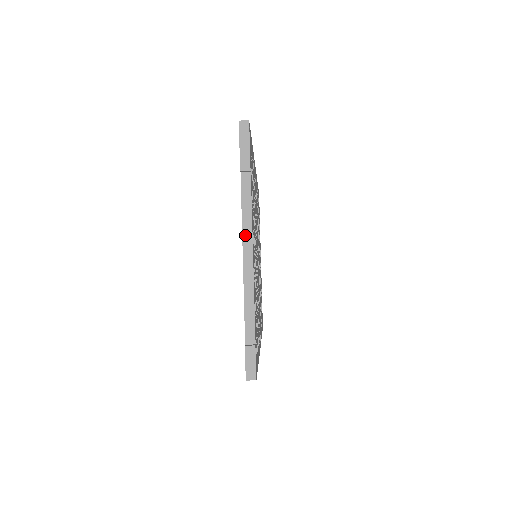
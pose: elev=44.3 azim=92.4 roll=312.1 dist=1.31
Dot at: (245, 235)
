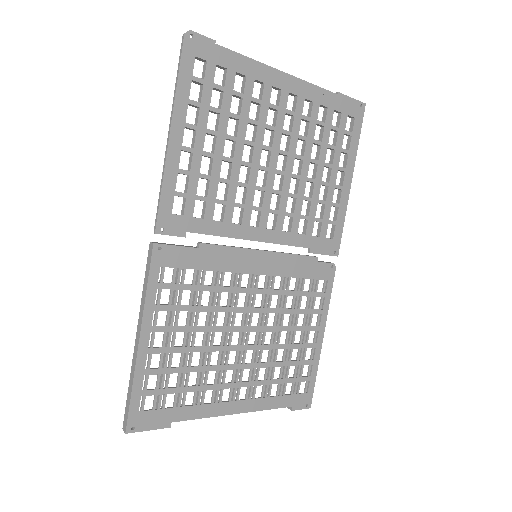
Dot at: (218, 413)
